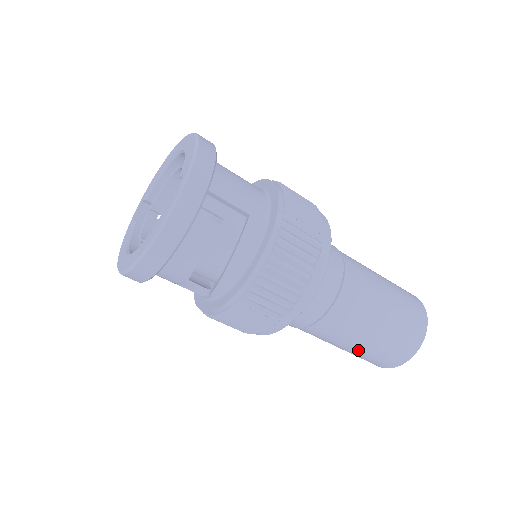
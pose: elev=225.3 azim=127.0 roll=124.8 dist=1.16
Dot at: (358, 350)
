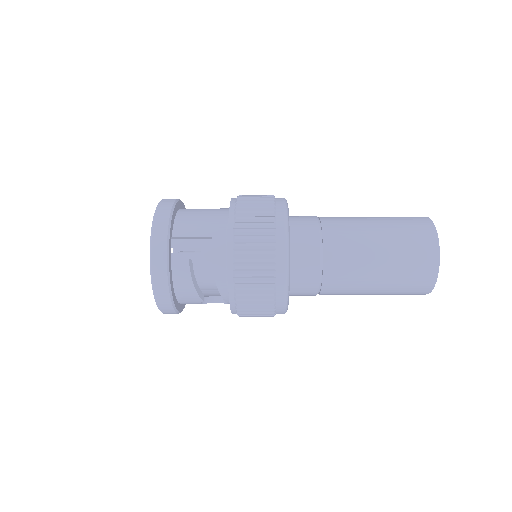
Dot at: (381, 291)
